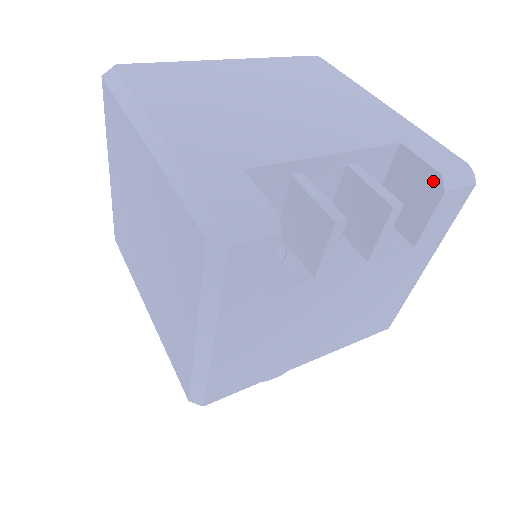
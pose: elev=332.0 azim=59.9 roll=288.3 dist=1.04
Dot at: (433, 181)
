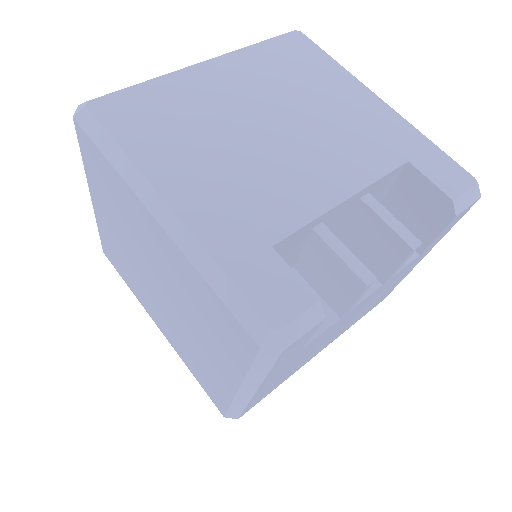
Dot at: (444, 205)
